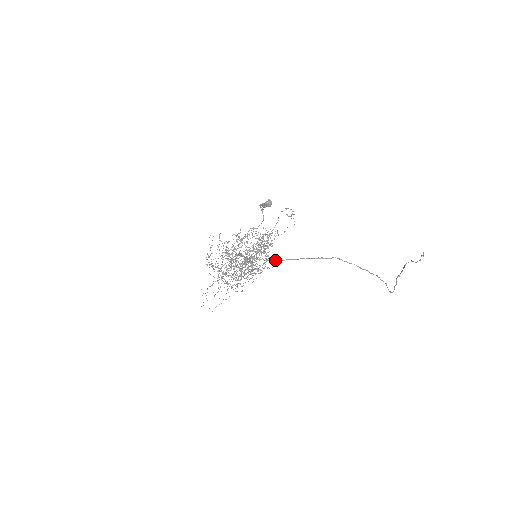
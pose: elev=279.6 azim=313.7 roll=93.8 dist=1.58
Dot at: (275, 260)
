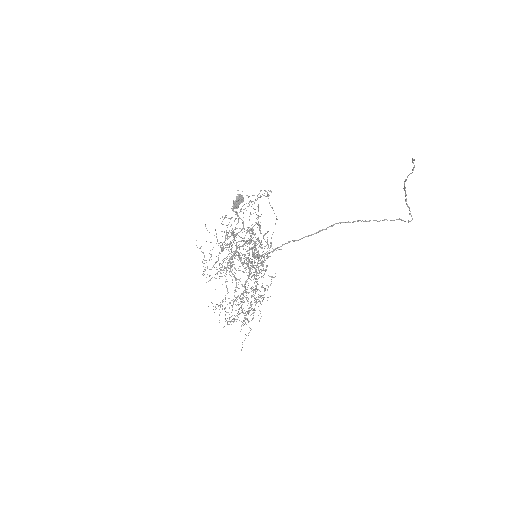
Dot at: (278, 247)
